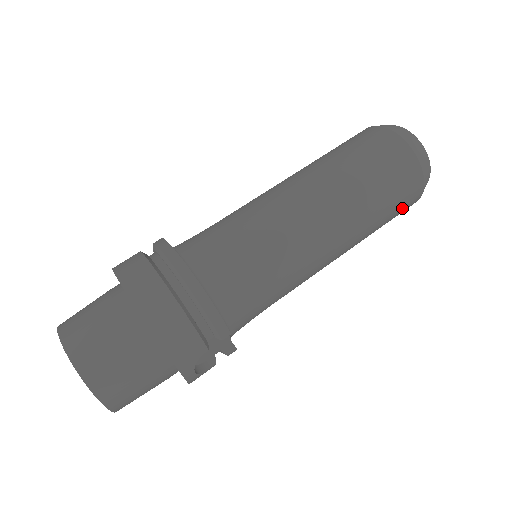
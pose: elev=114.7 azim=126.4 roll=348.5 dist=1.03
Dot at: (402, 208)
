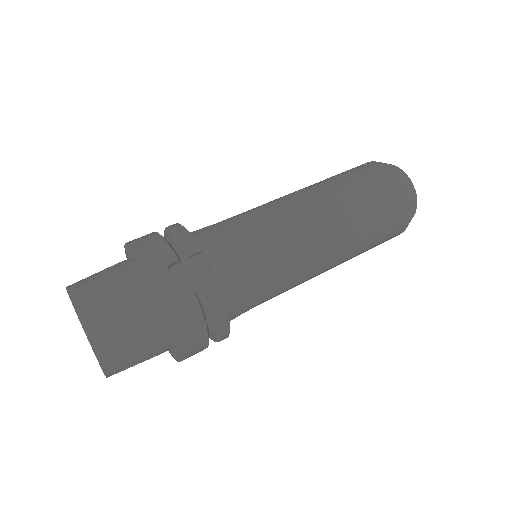
Dot at: (386, 195)
